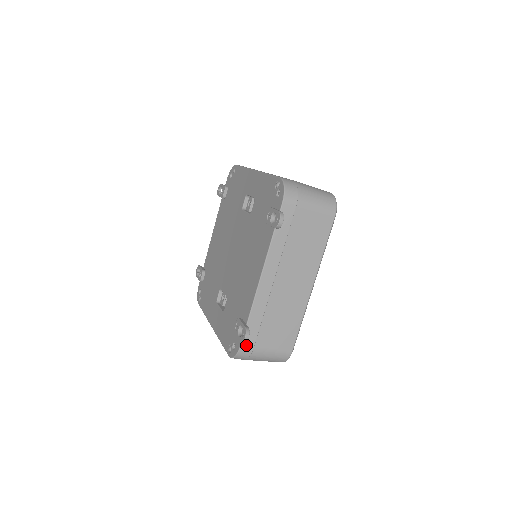
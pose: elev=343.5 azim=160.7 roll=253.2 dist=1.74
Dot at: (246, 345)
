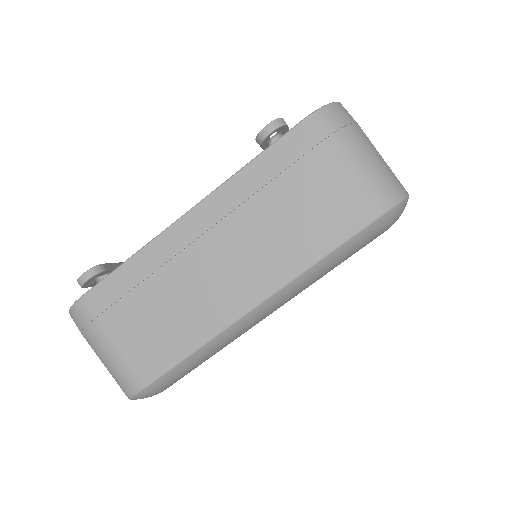
Dot at: (90, 302)
